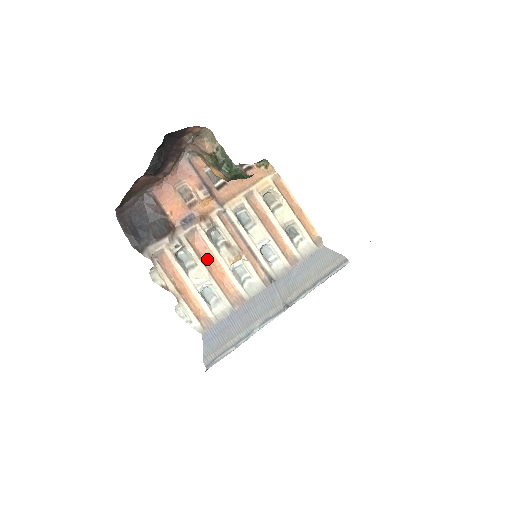
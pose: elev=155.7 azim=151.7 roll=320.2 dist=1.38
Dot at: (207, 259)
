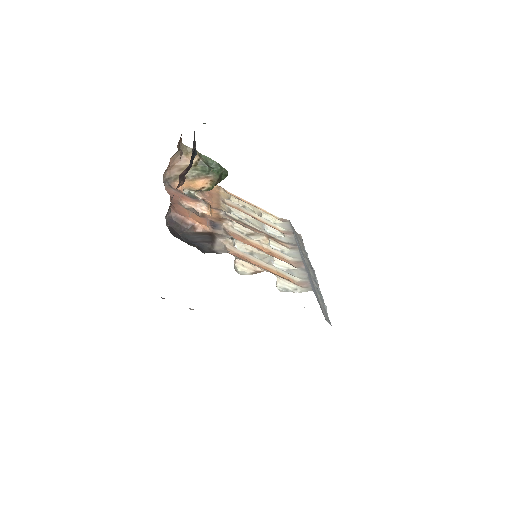
Dot at: occluded
